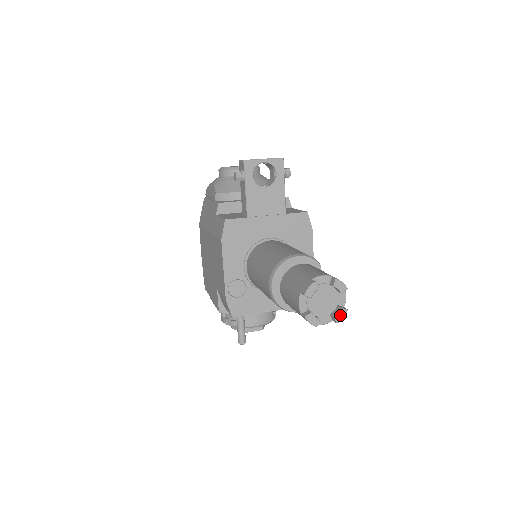
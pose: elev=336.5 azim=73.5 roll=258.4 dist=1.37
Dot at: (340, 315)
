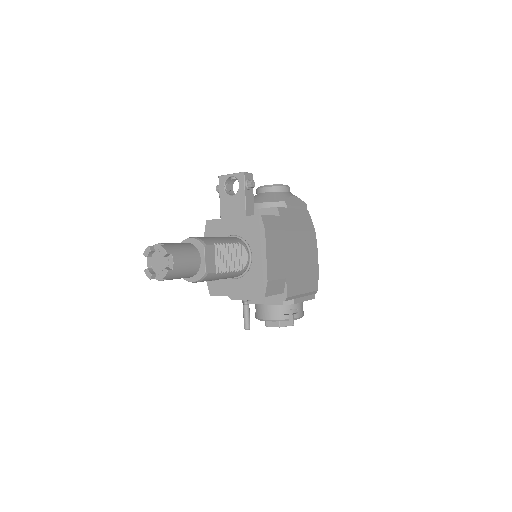
Dot at: (163, 273)
